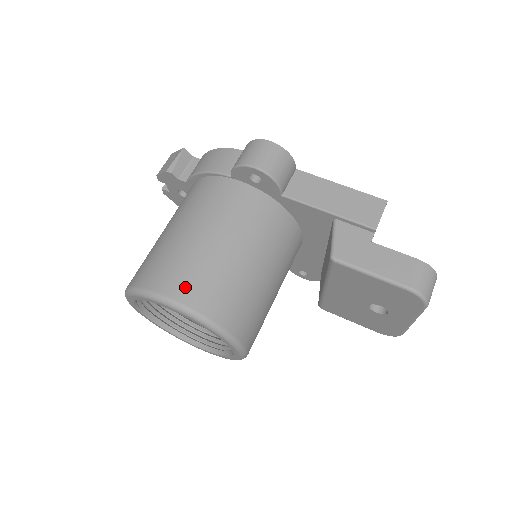
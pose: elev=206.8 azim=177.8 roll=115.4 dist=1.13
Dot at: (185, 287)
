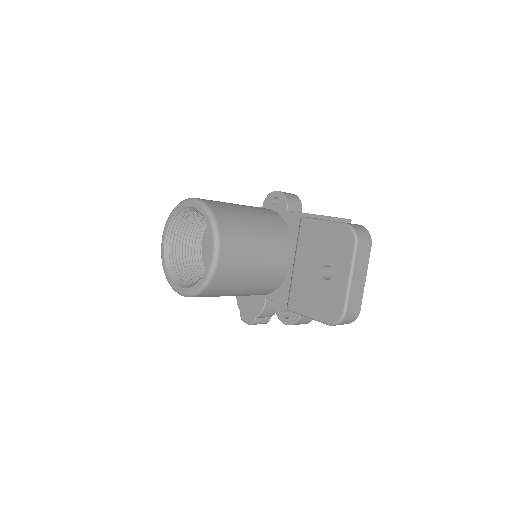
Dot at: occluded
